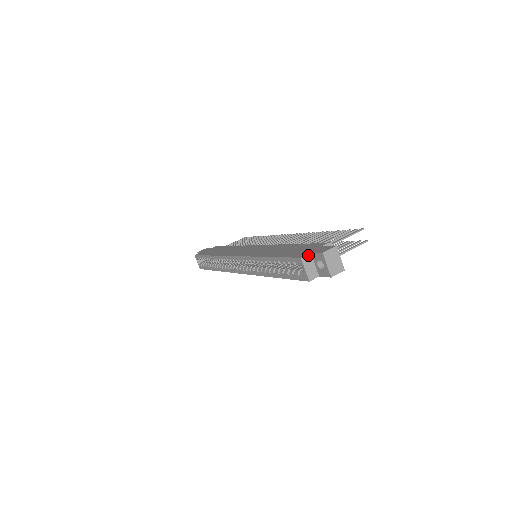
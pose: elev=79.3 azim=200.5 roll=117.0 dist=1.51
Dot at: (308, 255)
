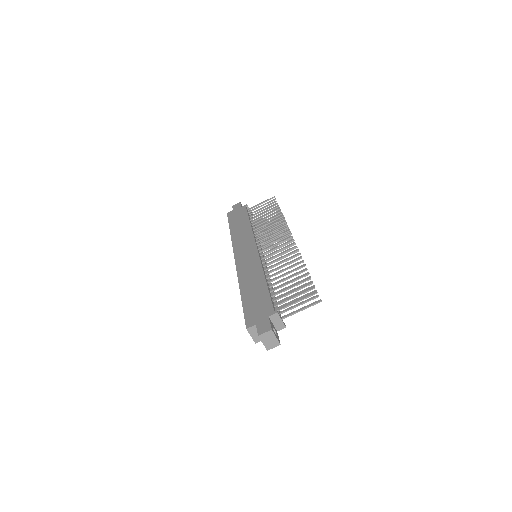
Dot at: (253, 326)
